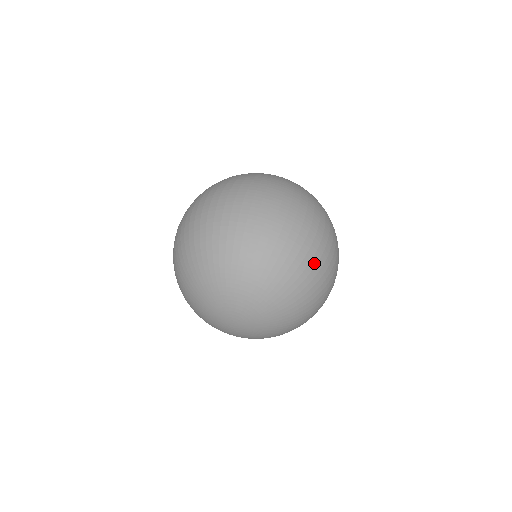
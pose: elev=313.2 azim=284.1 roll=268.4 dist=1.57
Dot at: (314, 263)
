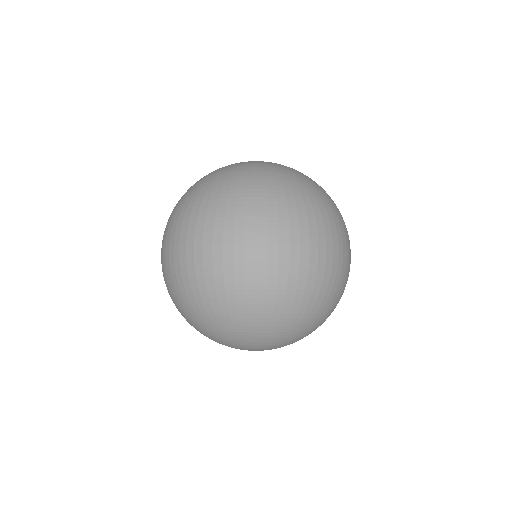
Dot at: (333, 294)
